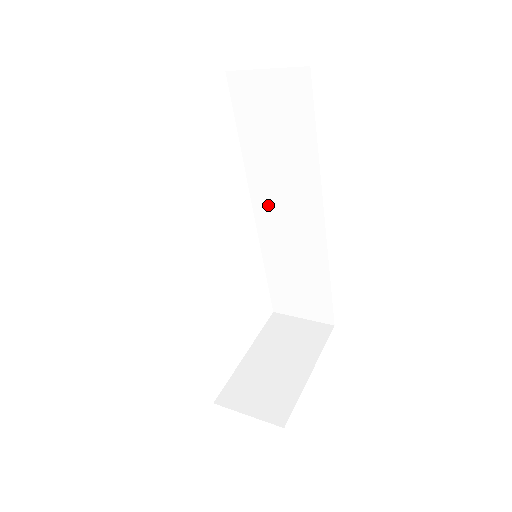
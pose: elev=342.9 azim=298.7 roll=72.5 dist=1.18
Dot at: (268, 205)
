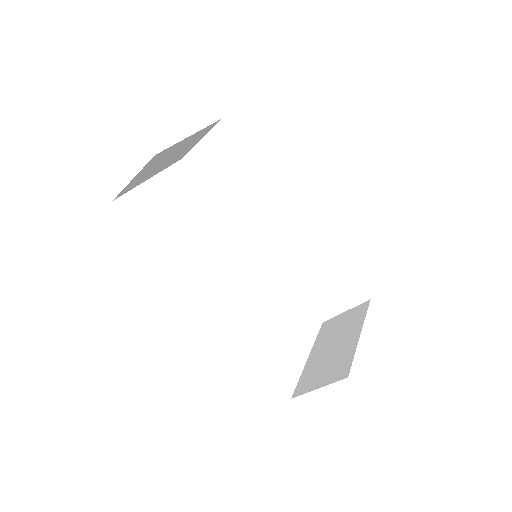
Dot at: (260, 231)
